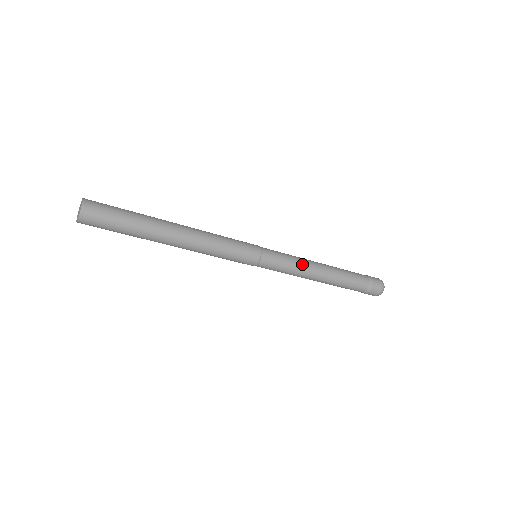
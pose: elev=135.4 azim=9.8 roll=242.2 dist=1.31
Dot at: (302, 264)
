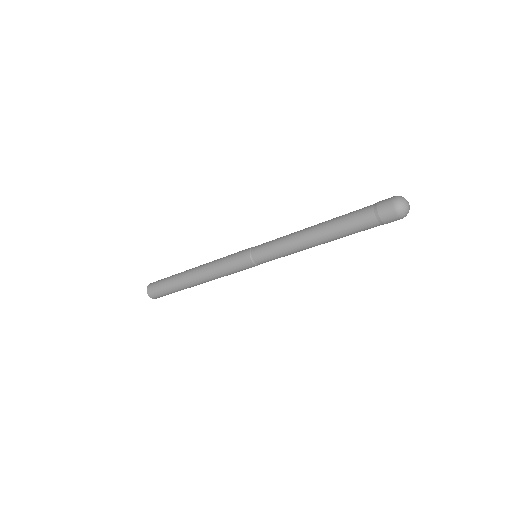
Dot at: (289, 237)
